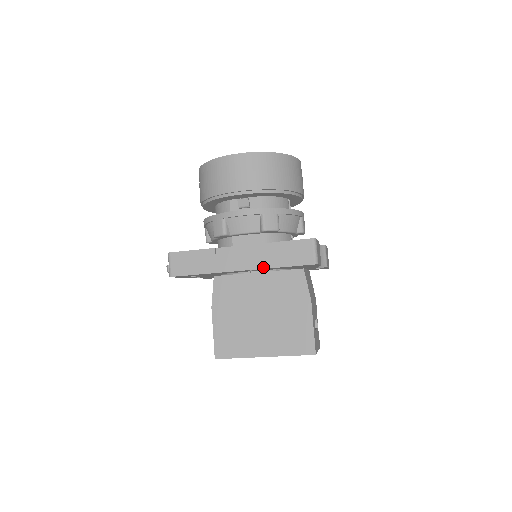
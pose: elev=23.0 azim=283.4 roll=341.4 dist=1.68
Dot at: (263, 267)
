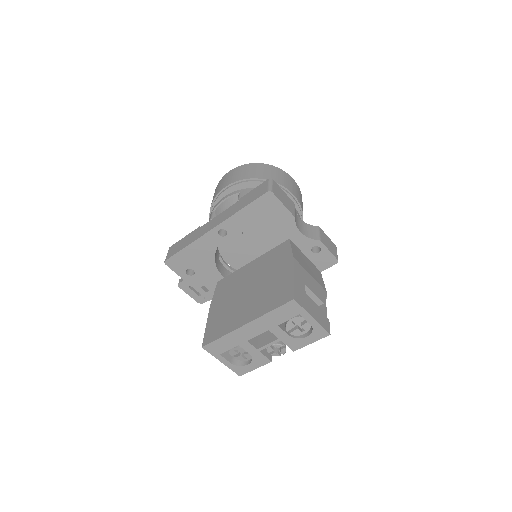
Dot at: (229, 216)
